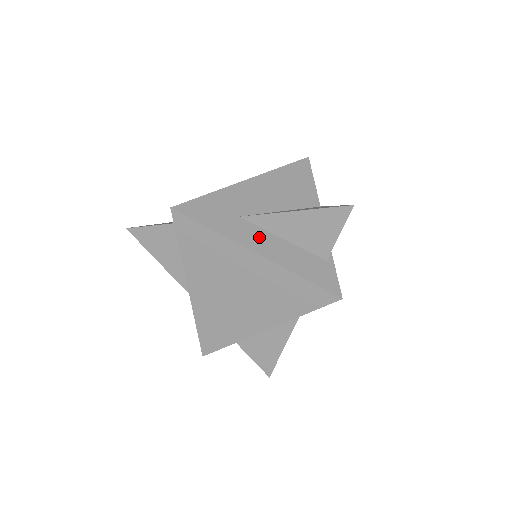
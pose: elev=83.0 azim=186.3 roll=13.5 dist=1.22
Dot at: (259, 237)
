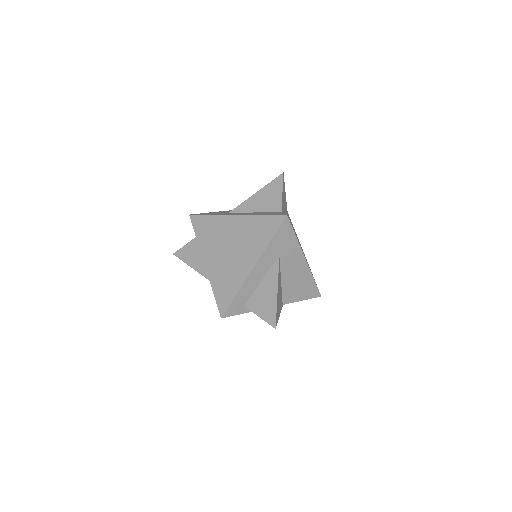
Dot at: (239, 213)
